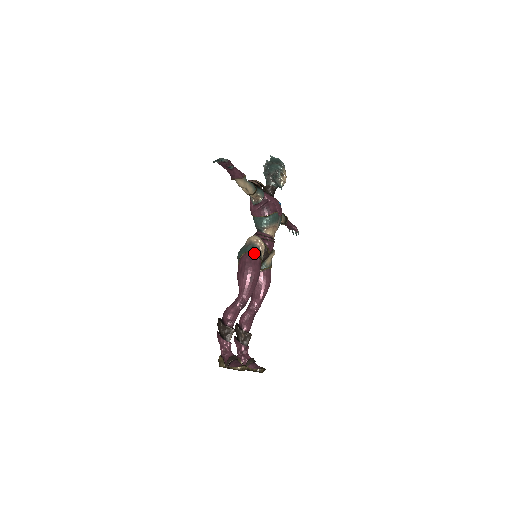
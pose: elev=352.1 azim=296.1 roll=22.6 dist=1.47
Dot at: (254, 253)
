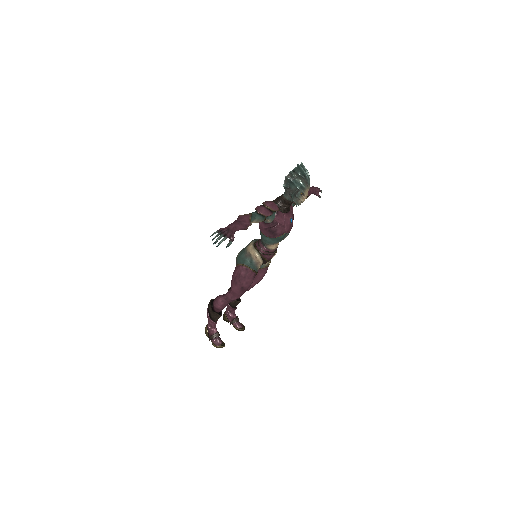
Dot at: (250, 269)
